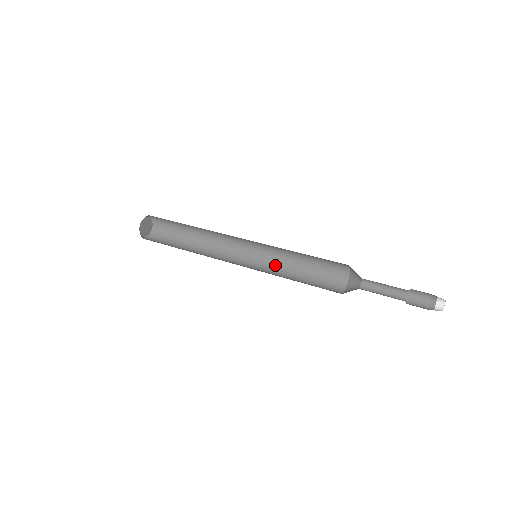
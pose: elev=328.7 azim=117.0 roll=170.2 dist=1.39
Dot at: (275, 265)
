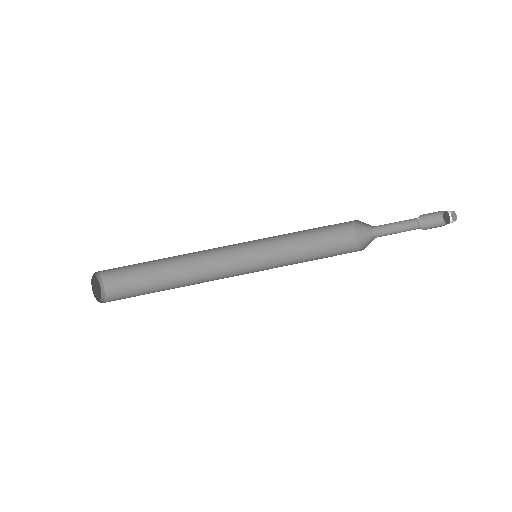
Dot at: (272, 240)
